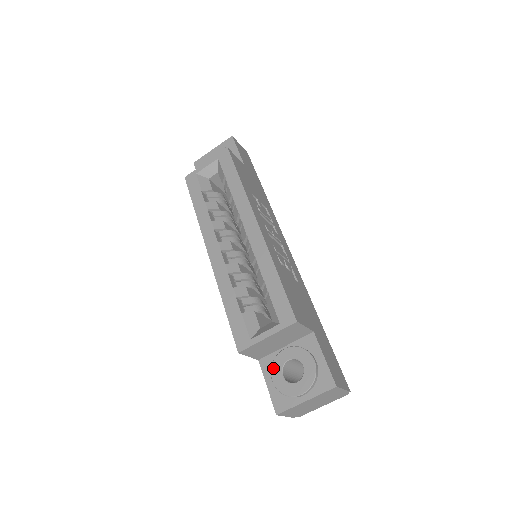
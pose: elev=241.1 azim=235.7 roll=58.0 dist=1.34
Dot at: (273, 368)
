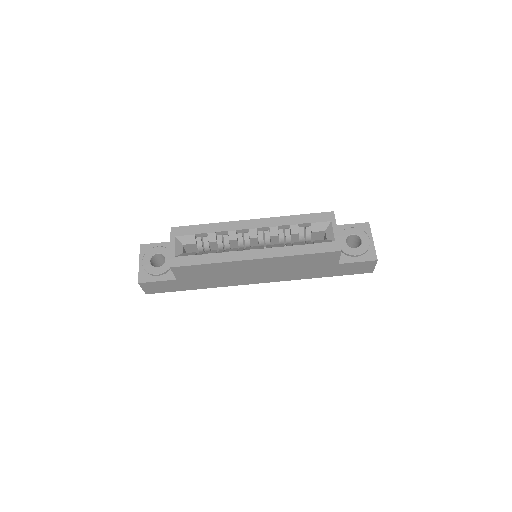
Dot at: (348, 252)
